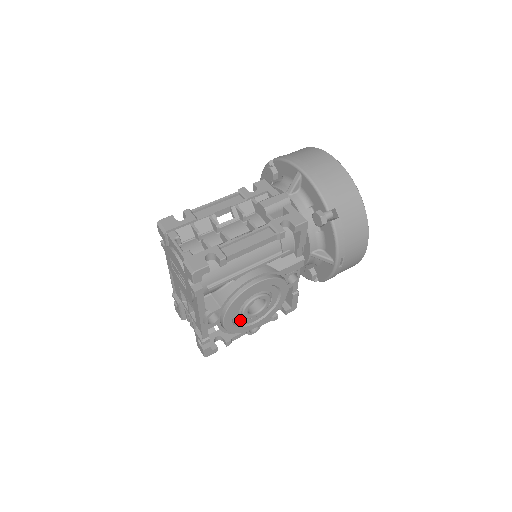
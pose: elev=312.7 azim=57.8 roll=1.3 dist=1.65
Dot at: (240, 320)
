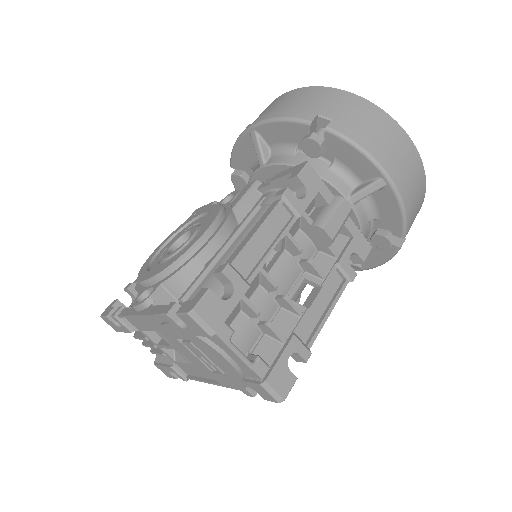
Dot at: occluded
